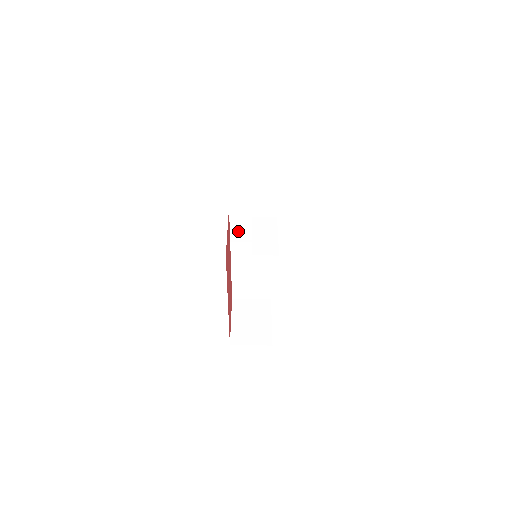
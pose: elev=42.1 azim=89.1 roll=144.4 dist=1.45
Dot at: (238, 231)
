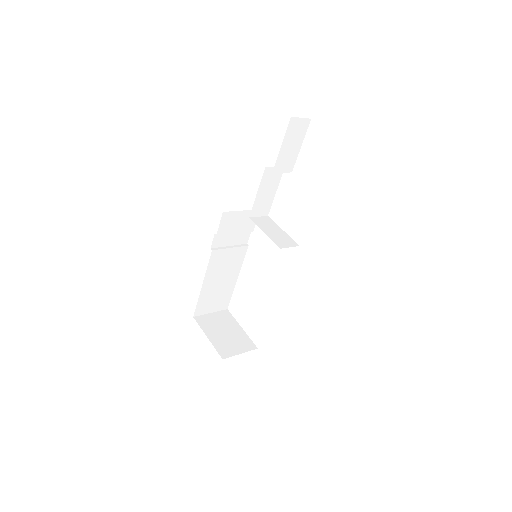
Dot at: (220, 238)
